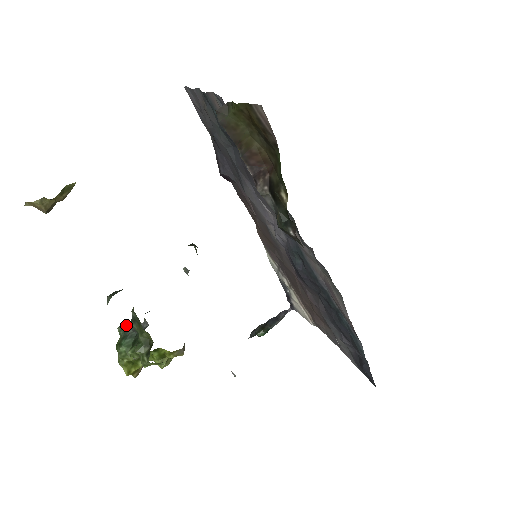
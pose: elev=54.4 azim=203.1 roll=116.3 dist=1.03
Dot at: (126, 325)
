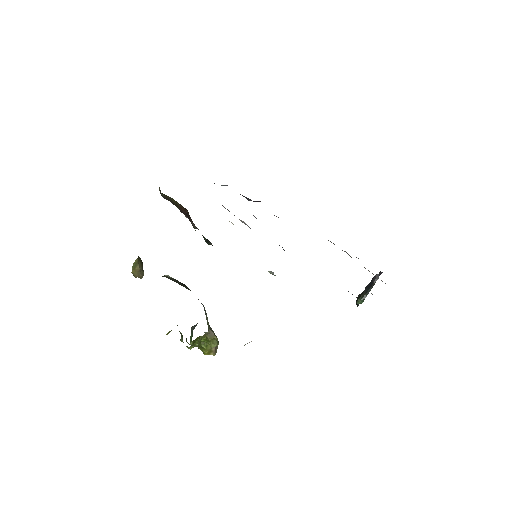
Dot at: (193, 326)
